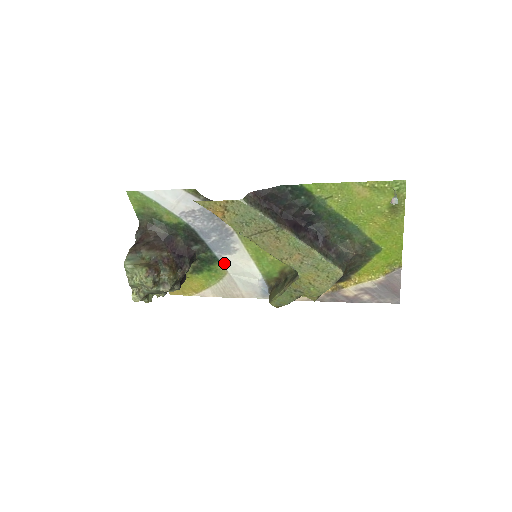
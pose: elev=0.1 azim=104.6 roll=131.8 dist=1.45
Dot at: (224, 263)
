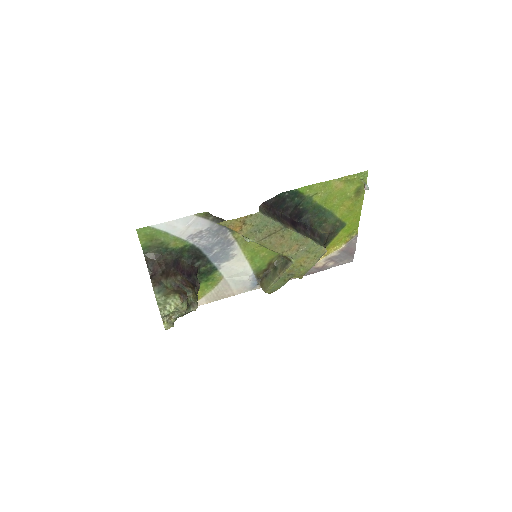
Dot at: (221, 270)
